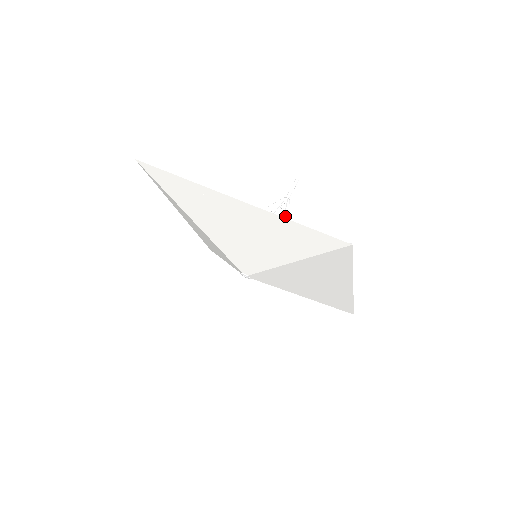
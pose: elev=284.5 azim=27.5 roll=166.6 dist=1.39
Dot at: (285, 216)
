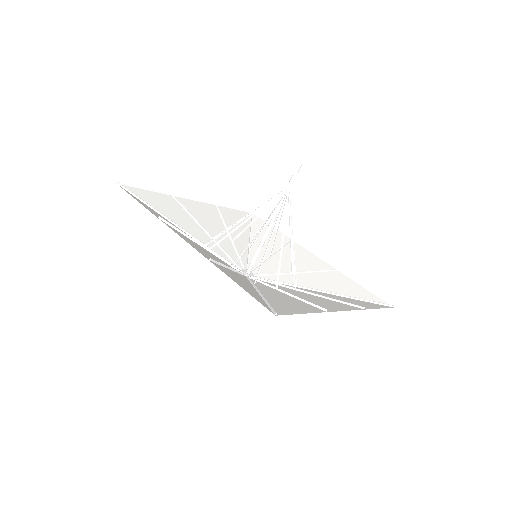
Dot at: occluded
